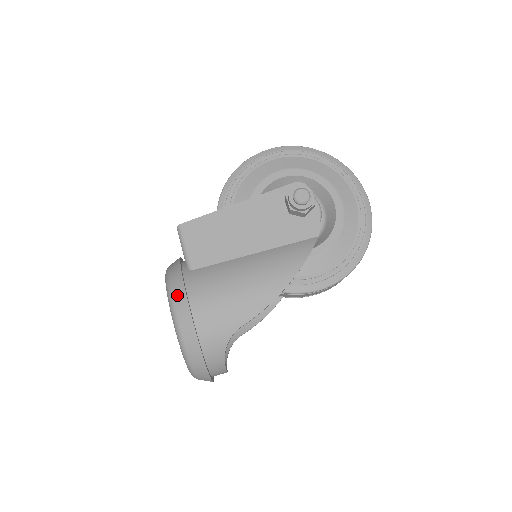
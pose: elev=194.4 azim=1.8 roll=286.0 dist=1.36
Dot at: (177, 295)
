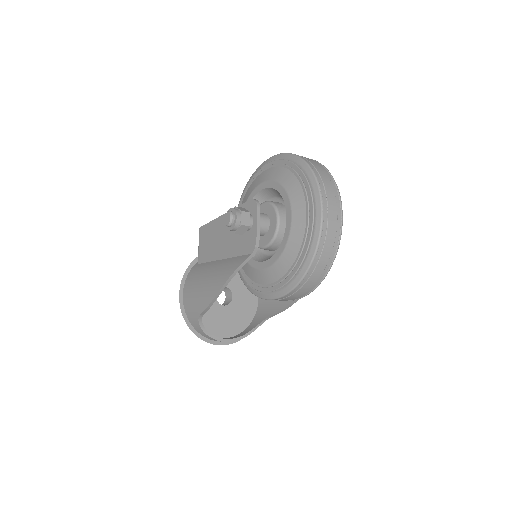
Dot at: occluded
